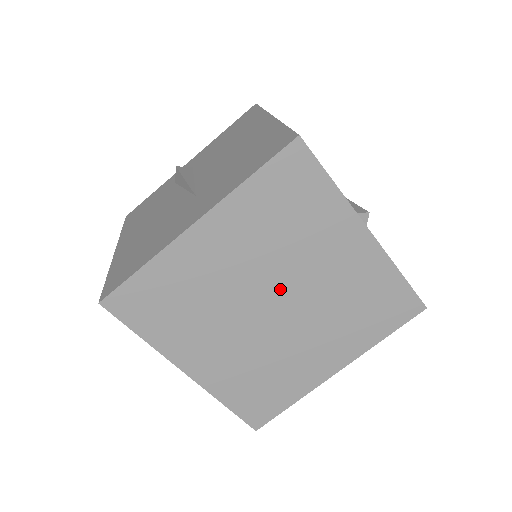
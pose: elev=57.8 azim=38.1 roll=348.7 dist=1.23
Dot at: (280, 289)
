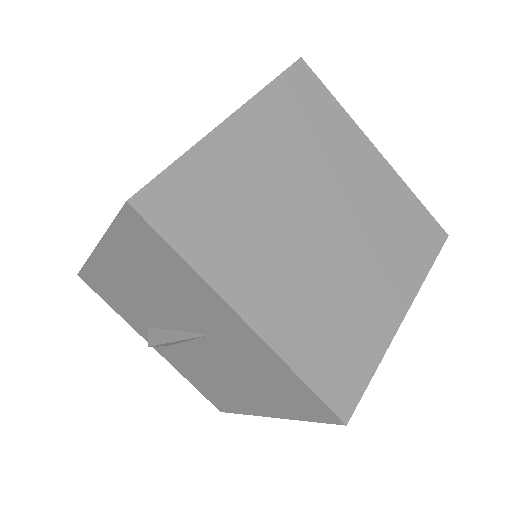
Dot at: (322, 202)
